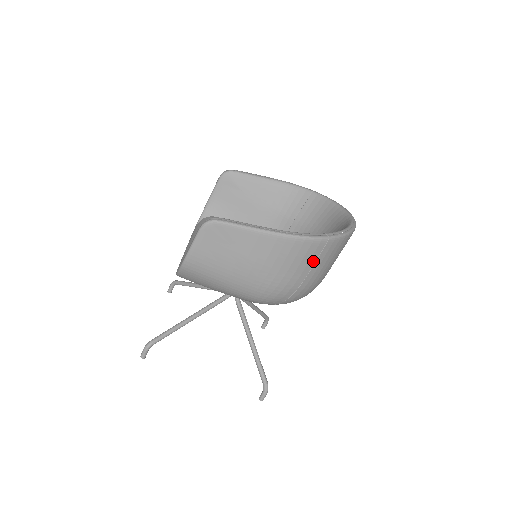
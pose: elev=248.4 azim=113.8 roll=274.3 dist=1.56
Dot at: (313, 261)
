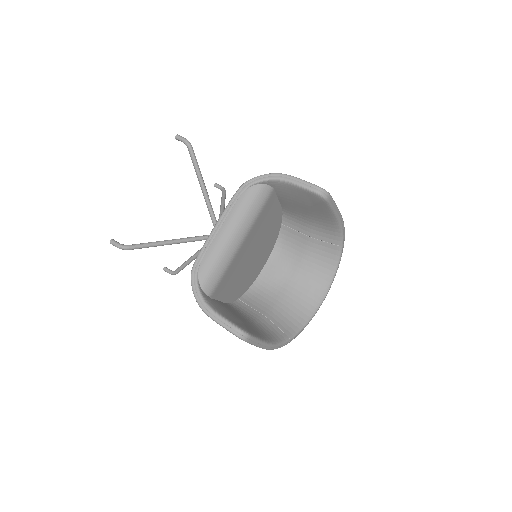
Dot at: occluded
